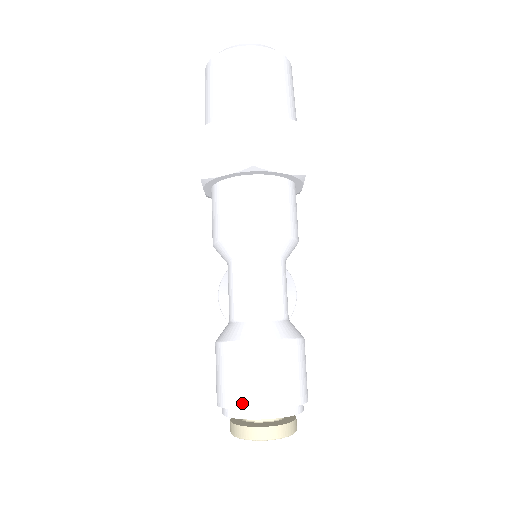
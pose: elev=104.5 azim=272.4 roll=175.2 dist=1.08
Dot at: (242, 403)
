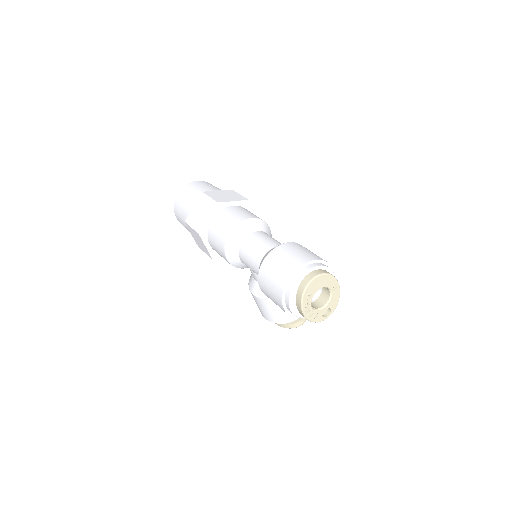
Dot at: (288, 275)
